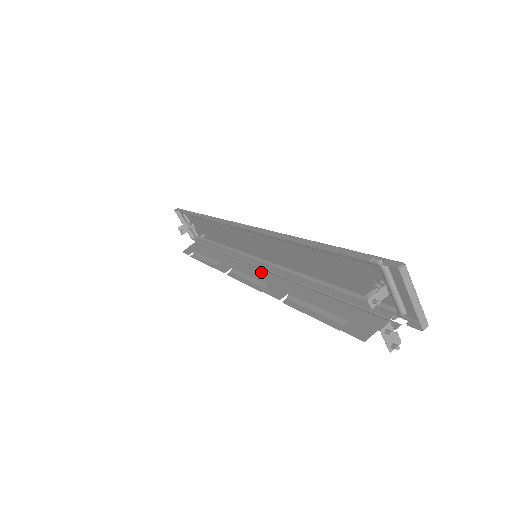
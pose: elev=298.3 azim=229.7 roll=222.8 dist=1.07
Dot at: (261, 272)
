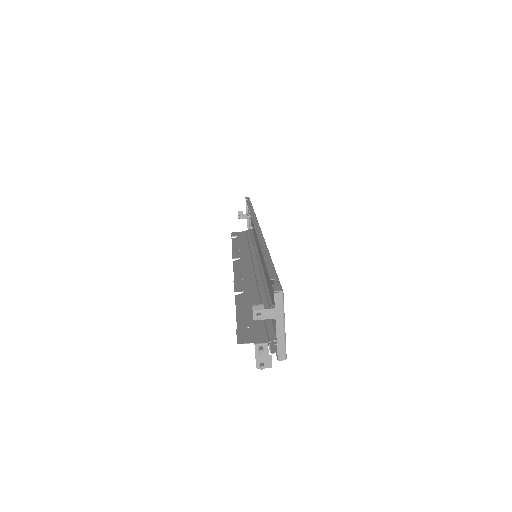
Dot at: (250, 270)
